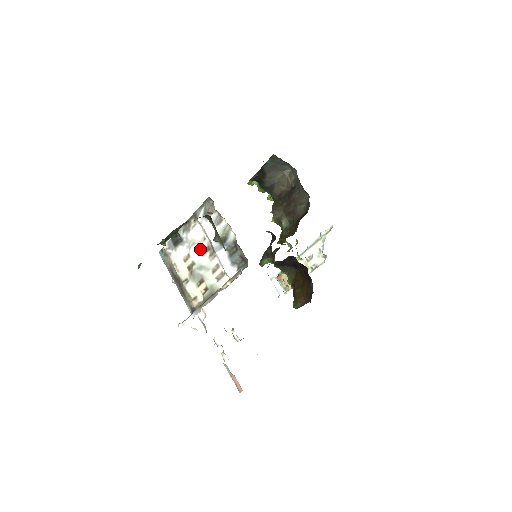
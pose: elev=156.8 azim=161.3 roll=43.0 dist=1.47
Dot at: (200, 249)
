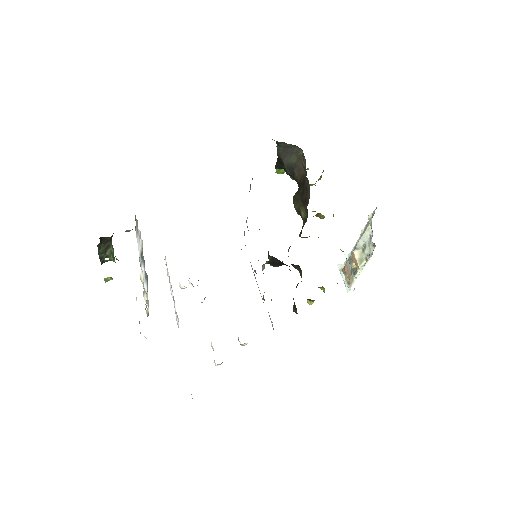
Dot at: occluded
